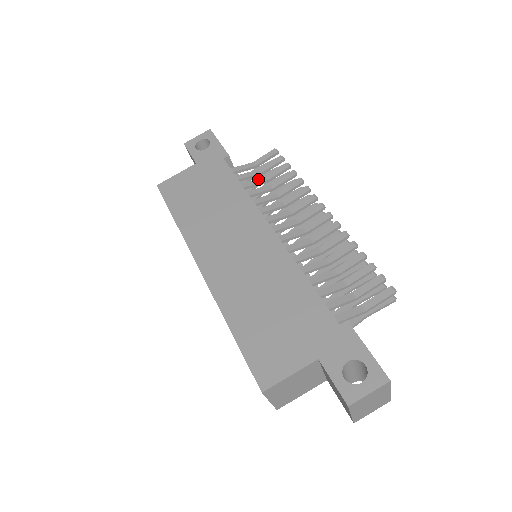
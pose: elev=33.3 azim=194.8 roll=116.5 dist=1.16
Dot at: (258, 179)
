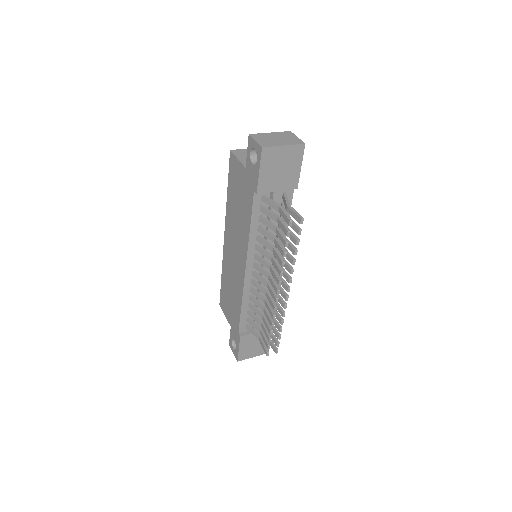
Dot at: (271, 225)
